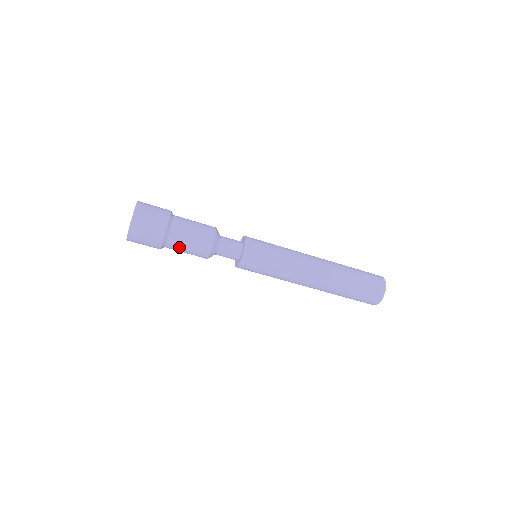
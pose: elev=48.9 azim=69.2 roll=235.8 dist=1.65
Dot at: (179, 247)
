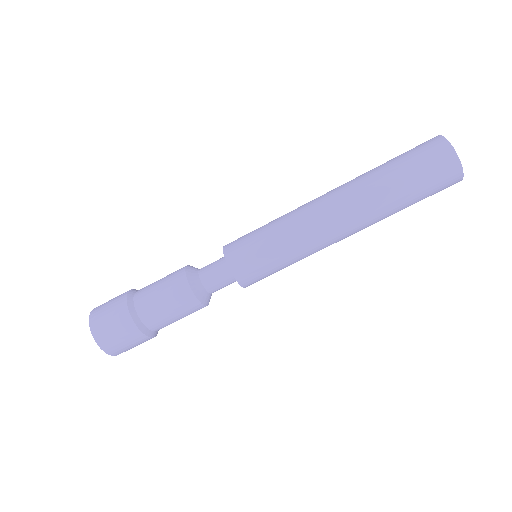
Dot at: (169, 324)
